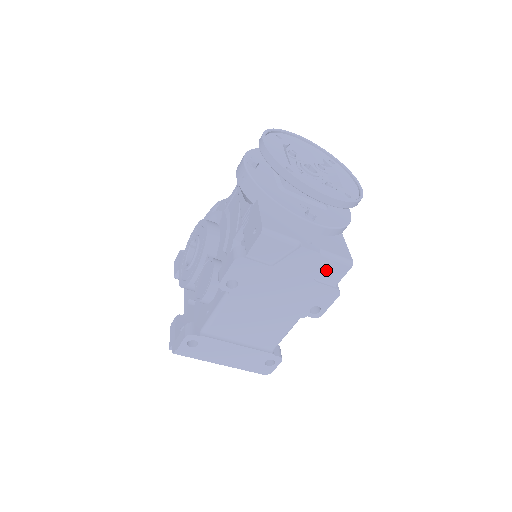
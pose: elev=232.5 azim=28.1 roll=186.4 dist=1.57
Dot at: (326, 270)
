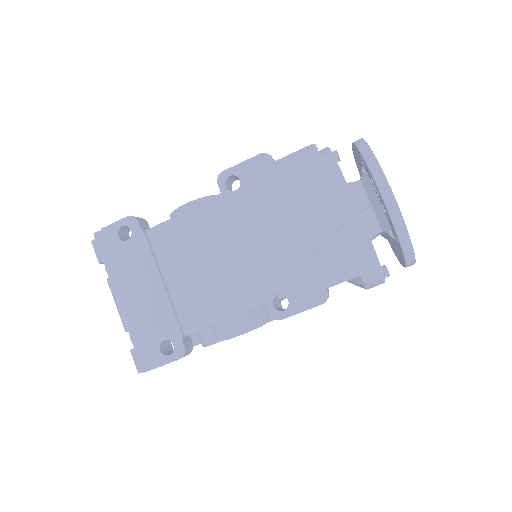
Dot at: (335, 253)
